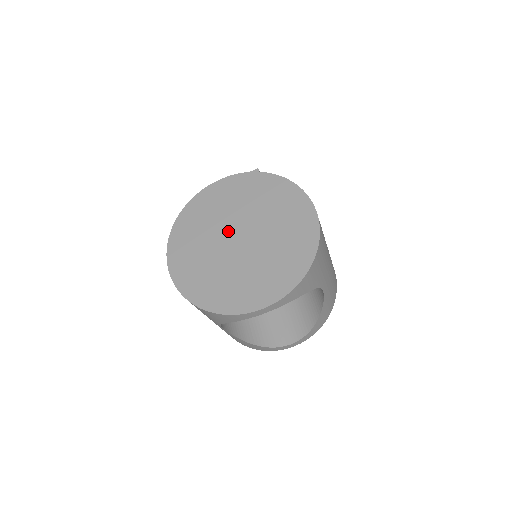
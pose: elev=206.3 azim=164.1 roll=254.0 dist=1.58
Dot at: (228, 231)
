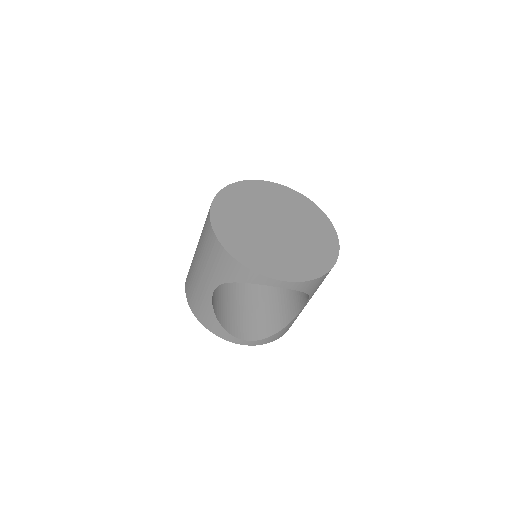
Dot at: (268, 217)
